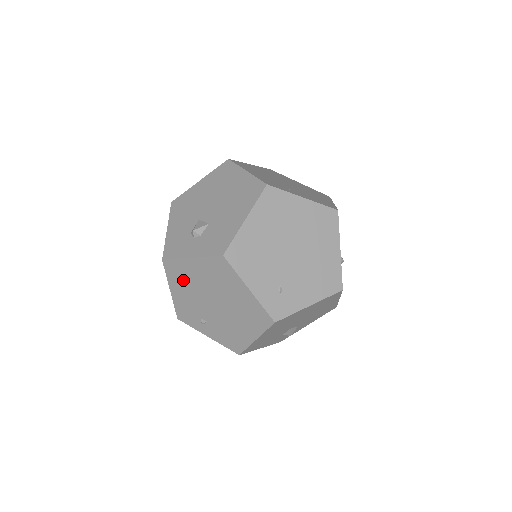
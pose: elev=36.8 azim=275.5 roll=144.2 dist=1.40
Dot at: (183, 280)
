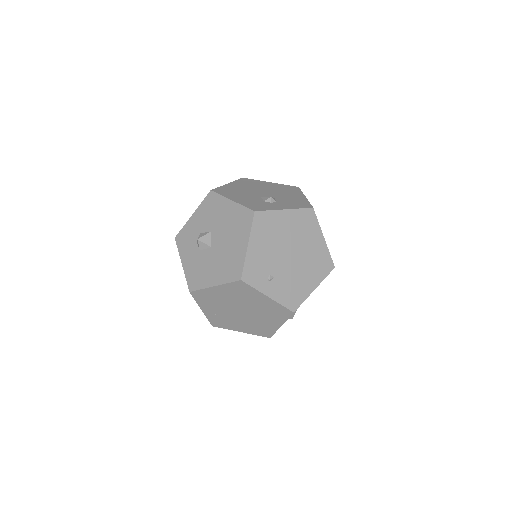
Dot at: (268, 232)
